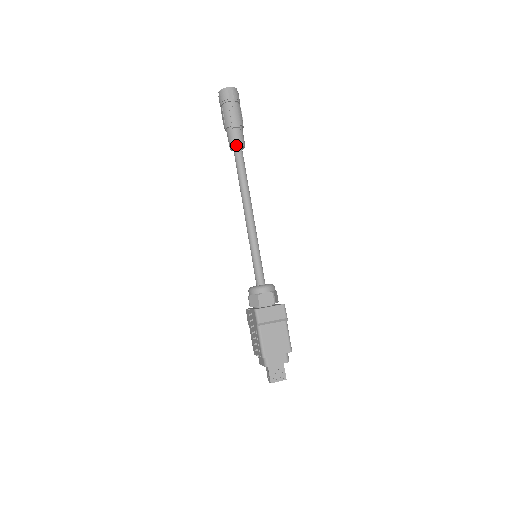
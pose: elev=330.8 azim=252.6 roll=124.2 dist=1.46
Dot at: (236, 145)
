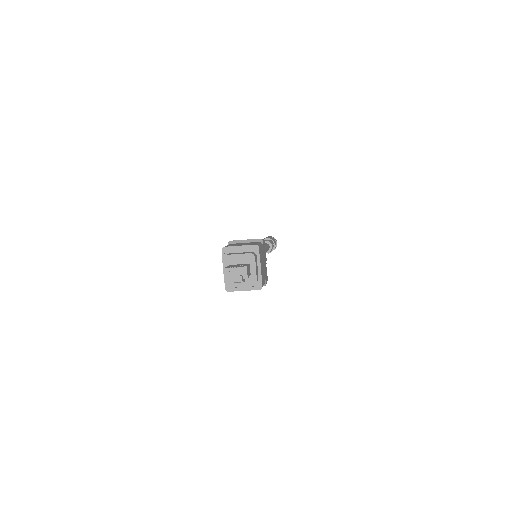
Dot at: occluded
